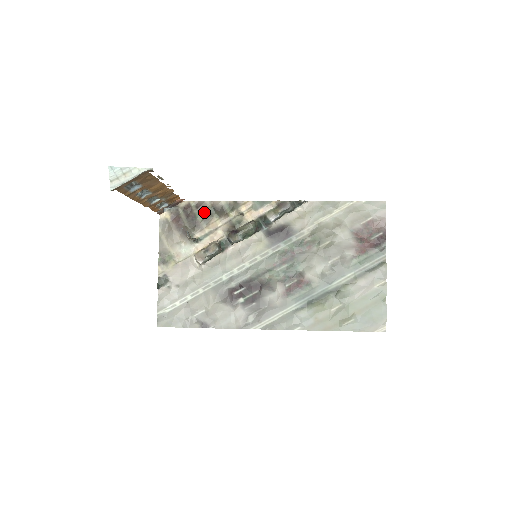
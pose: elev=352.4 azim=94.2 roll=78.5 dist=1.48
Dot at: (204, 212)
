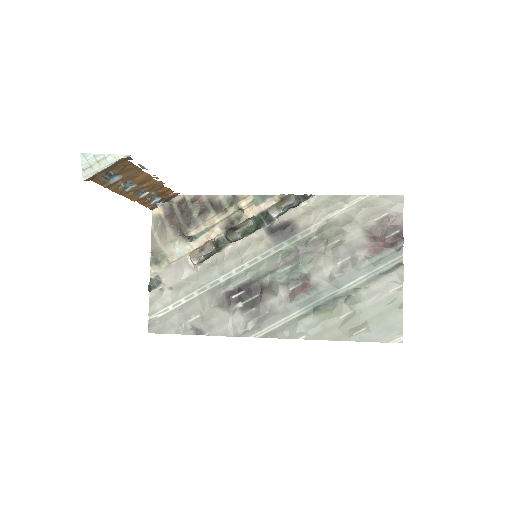
Dot at: (200, 207)
